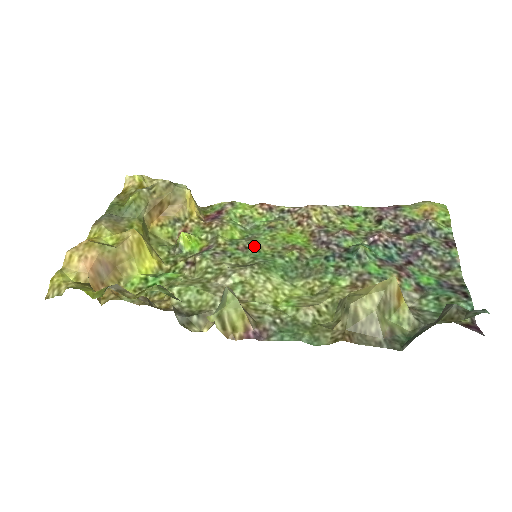
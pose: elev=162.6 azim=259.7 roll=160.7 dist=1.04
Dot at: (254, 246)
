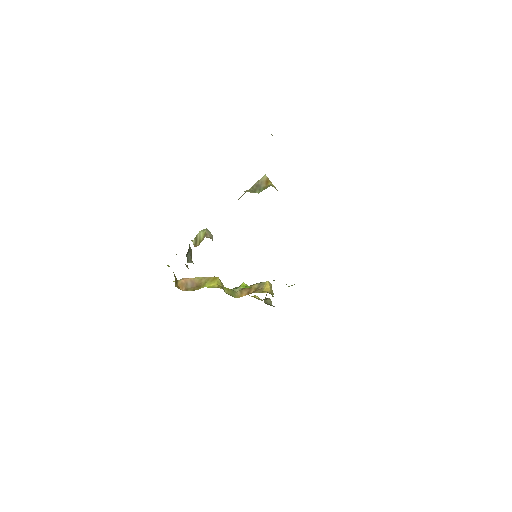
Dot at: occluded
